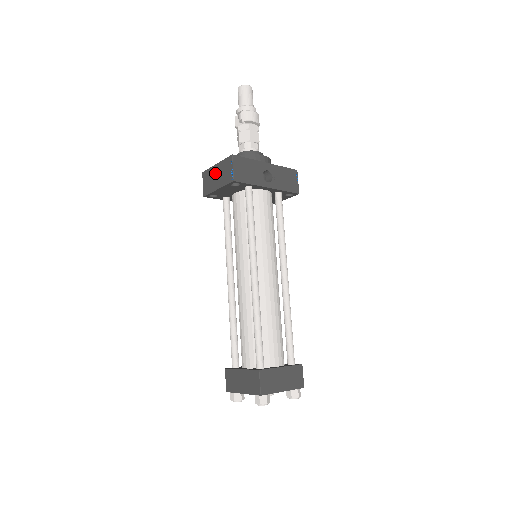
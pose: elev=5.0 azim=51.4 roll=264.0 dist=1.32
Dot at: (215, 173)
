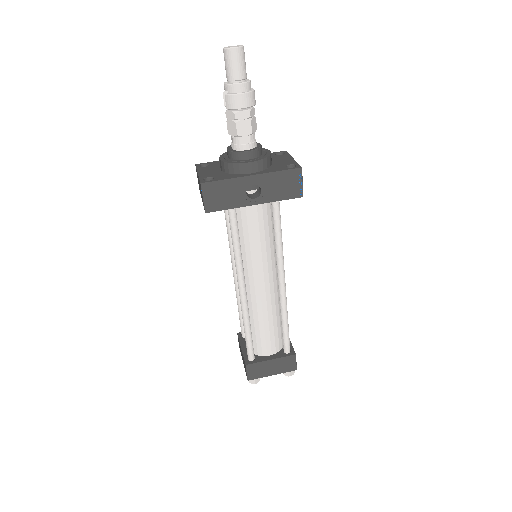
Dot at: occluded
